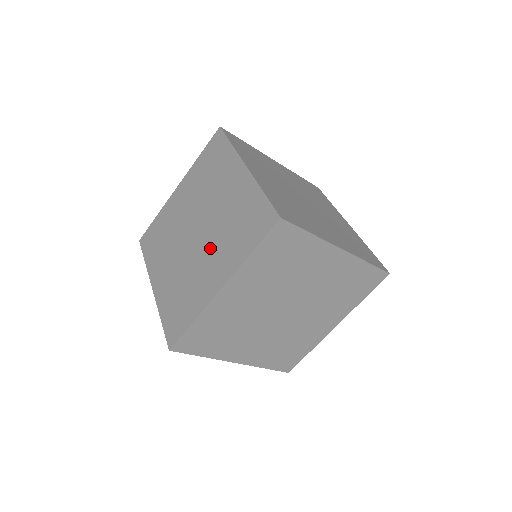
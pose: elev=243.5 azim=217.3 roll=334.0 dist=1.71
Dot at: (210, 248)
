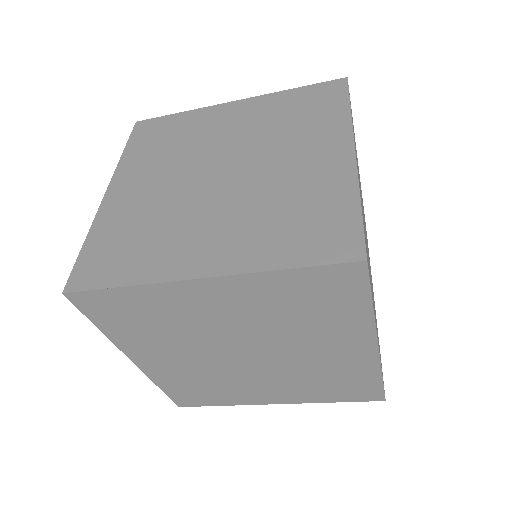
Dot at: (271, 378)
